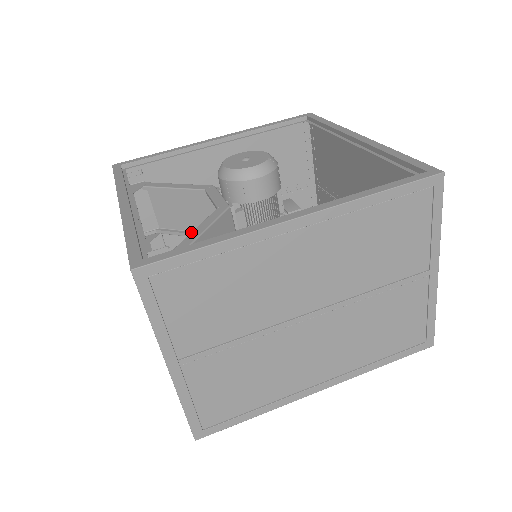
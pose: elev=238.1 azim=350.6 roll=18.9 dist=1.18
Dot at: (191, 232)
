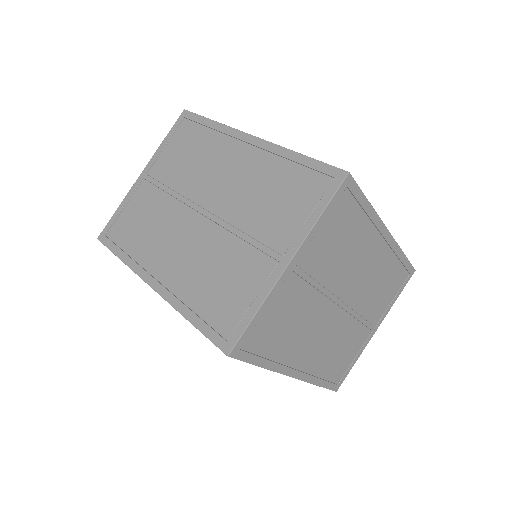
Dot at: occluded
